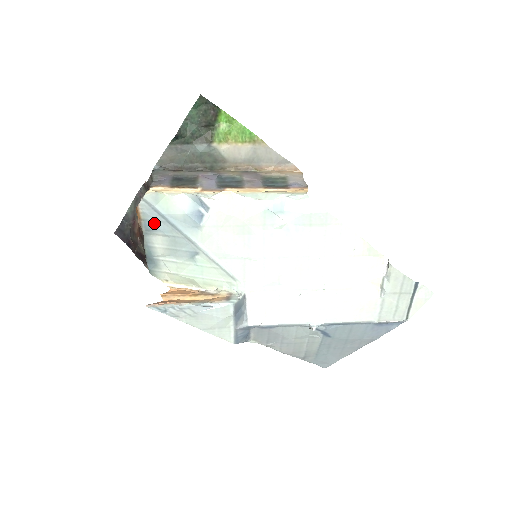
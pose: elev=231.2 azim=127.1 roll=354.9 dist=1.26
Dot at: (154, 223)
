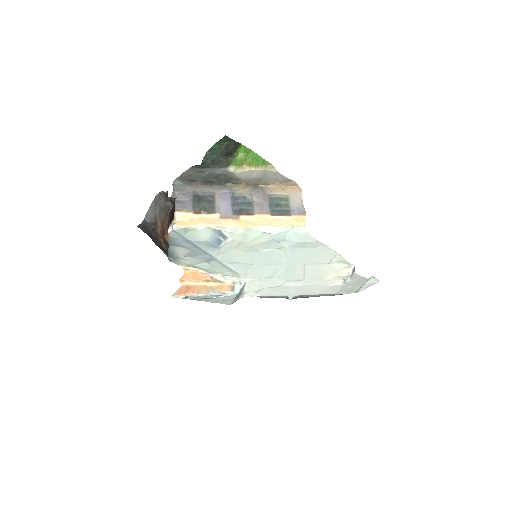
Dot at: (180, 242)
